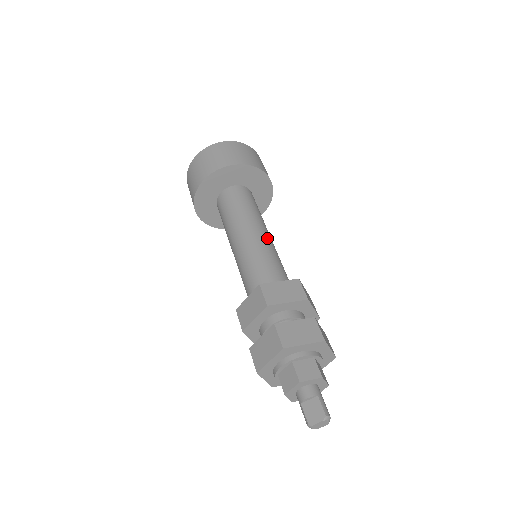
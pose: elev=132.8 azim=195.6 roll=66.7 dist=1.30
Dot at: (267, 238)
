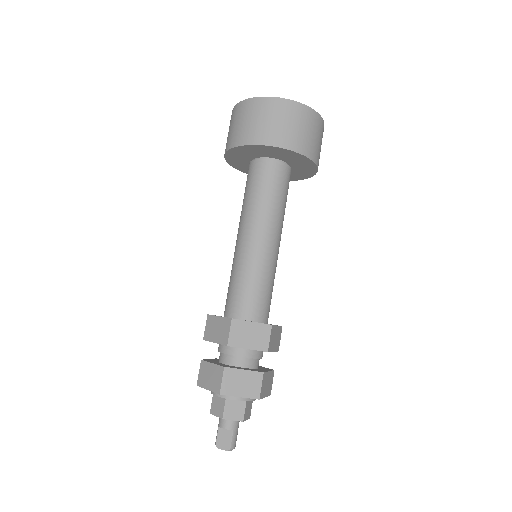
Dot at: (272, 250)
